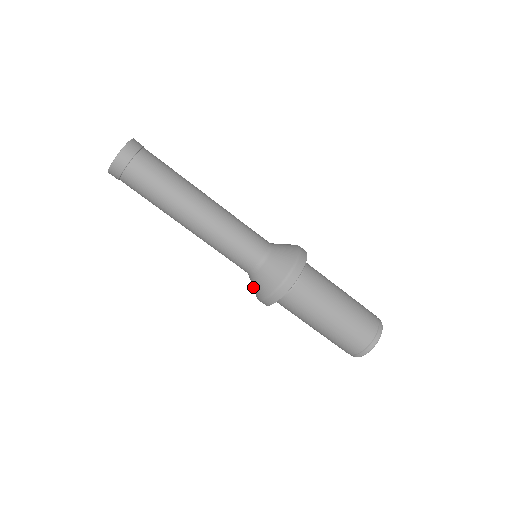
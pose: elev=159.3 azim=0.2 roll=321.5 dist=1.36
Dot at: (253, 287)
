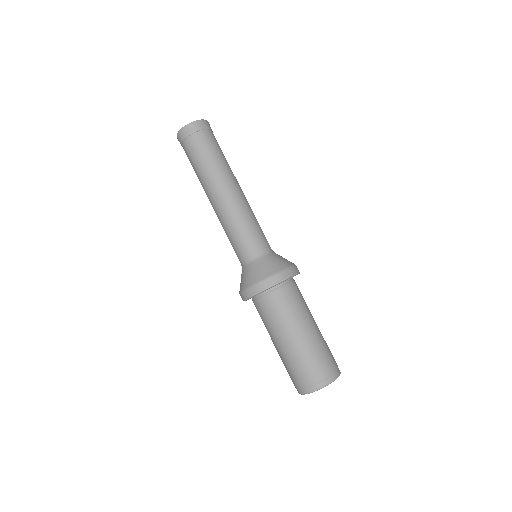
Dot at: (252, 273)
